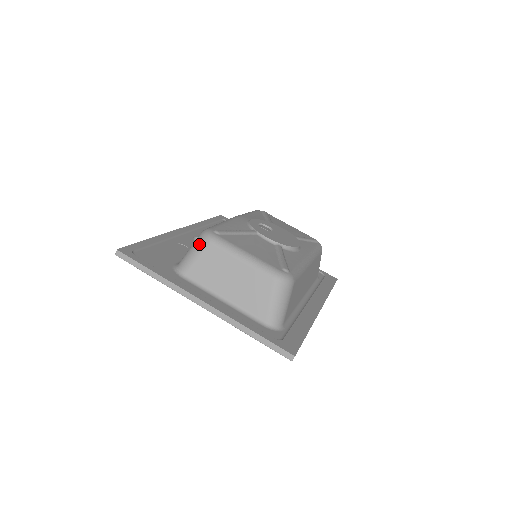
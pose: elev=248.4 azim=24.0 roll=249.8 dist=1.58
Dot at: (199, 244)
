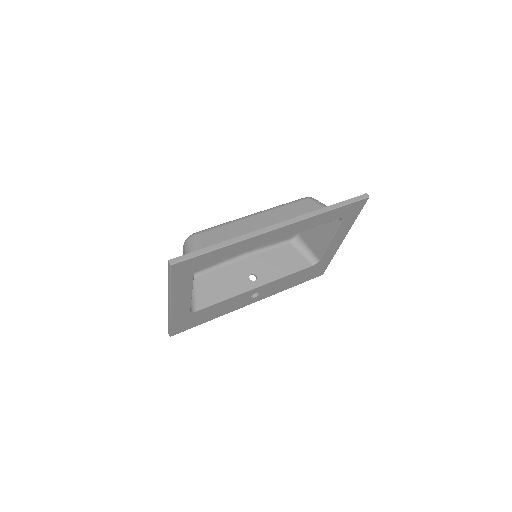
Dot at: occluded
